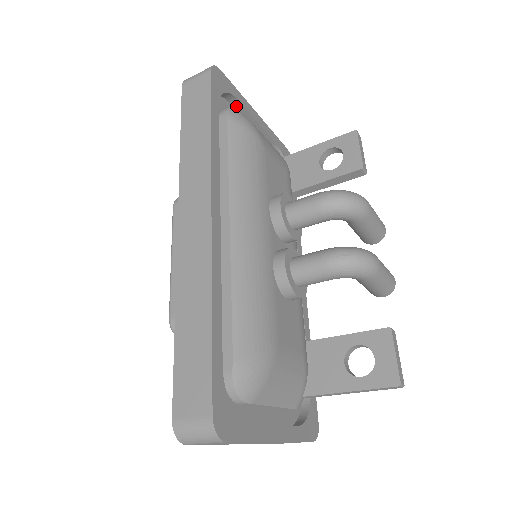
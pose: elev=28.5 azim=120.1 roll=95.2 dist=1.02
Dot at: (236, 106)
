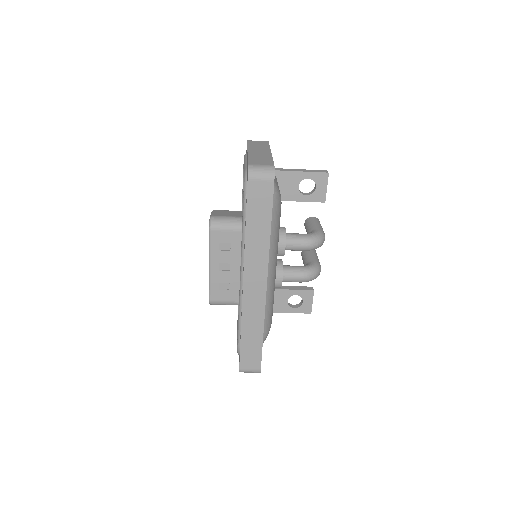
Dot at: occluded
